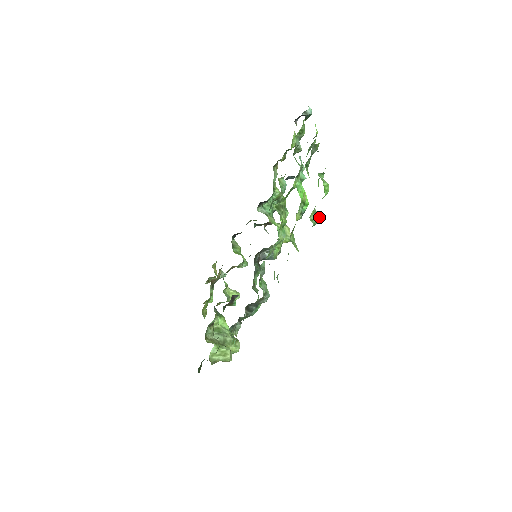
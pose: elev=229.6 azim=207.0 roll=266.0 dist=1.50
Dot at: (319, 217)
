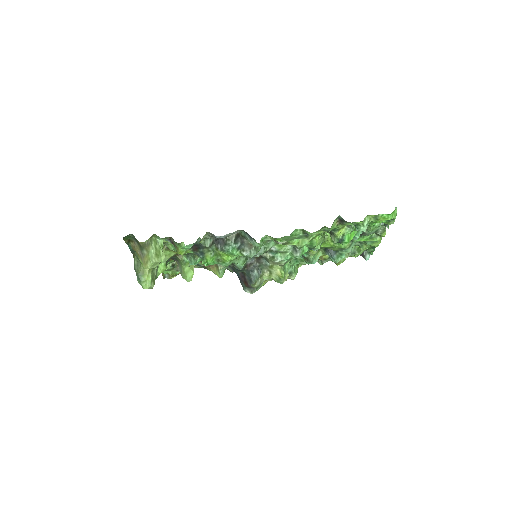
Dot at: occluded
